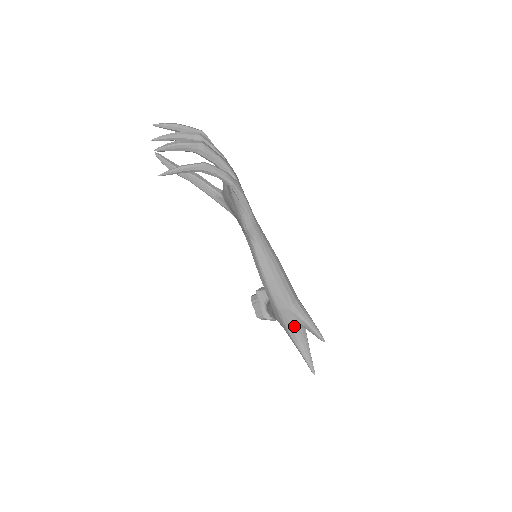
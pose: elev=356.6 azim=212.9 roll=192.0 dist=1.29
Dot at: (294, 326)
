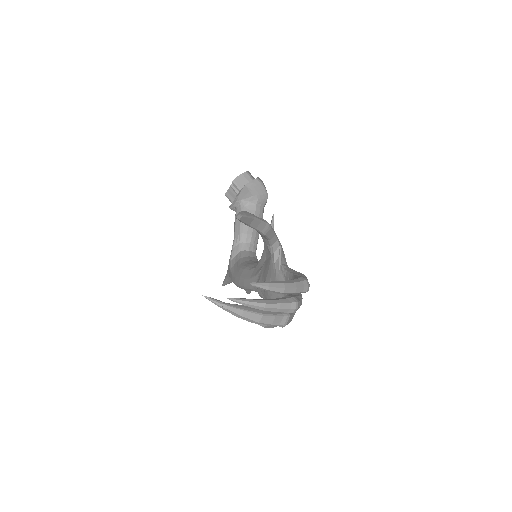
Dot at: occluded
